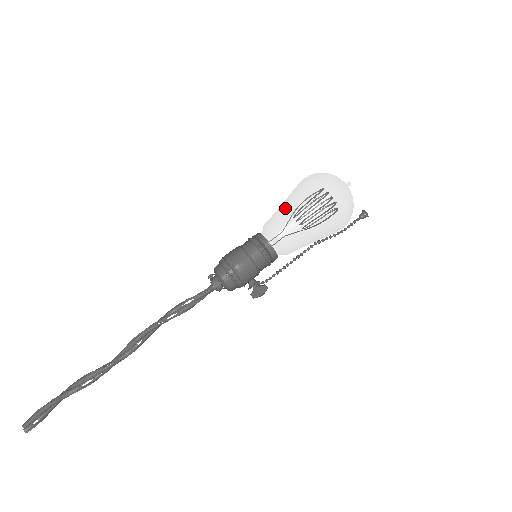
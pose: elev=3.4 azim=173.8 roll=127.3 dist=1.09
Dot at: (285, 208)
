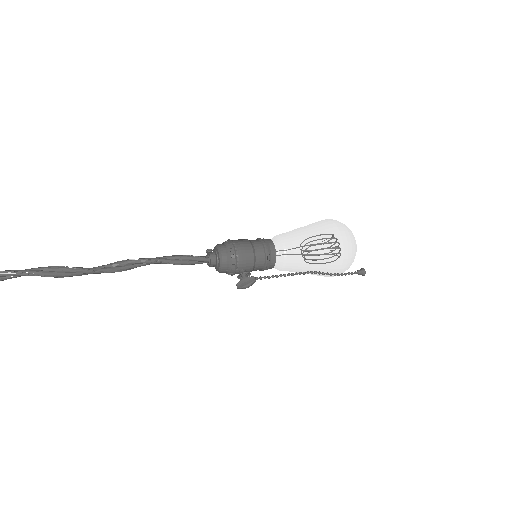
Dot at: (297, 228)
